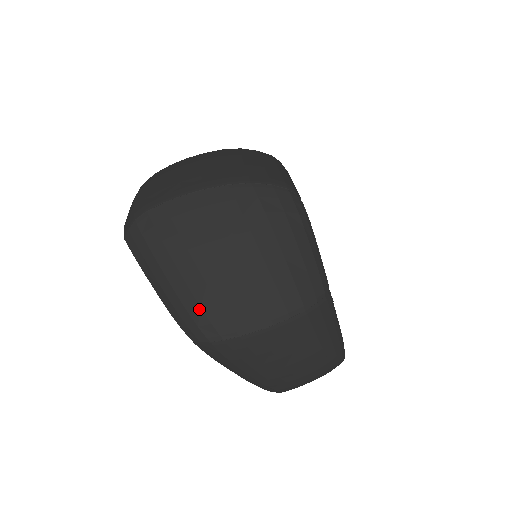
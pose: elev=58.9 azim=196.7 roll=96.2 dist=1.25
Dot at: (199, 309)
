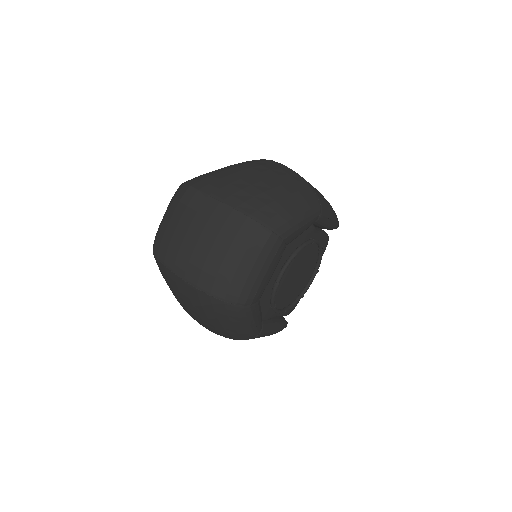
Dot at: (183, 308)
